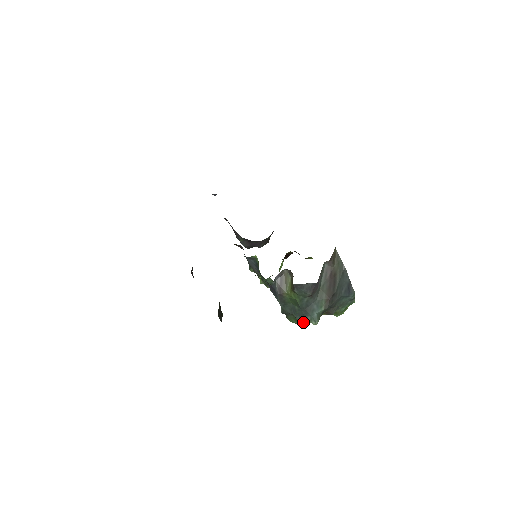
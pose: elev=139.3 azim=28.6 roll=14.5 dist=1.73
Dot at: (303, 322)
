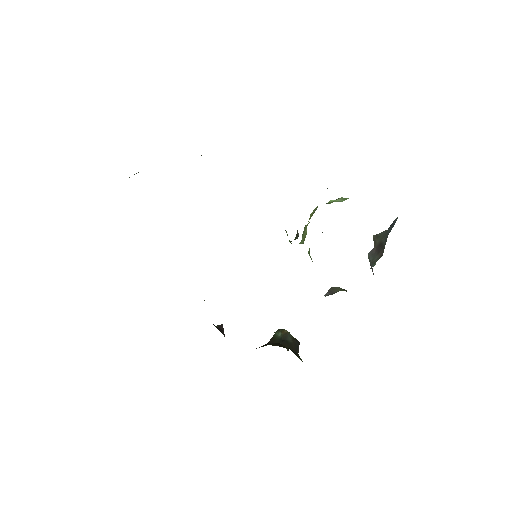
Dot at: occluded
